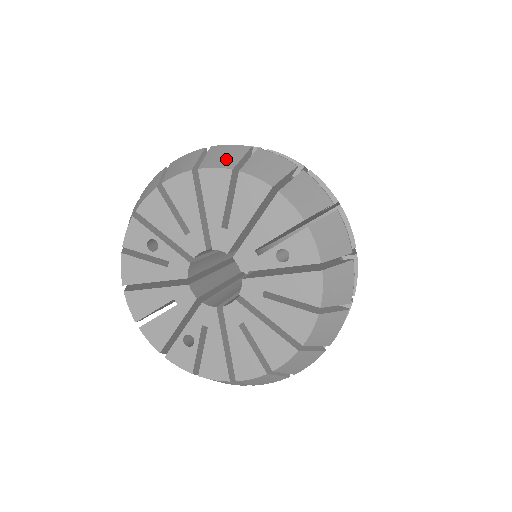
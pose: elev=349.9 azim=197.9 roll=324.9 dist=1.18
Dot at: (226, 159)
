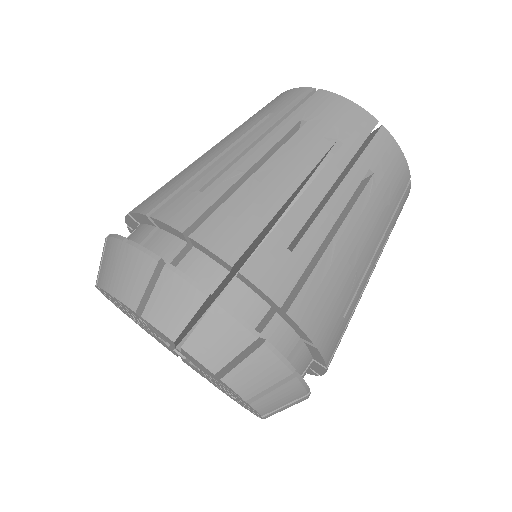
Dot at: (254, 384)
